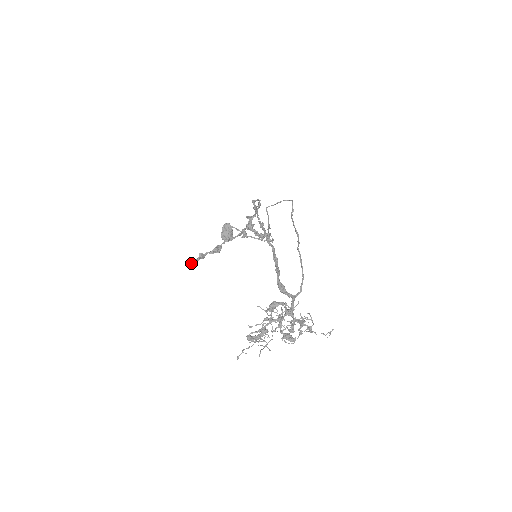
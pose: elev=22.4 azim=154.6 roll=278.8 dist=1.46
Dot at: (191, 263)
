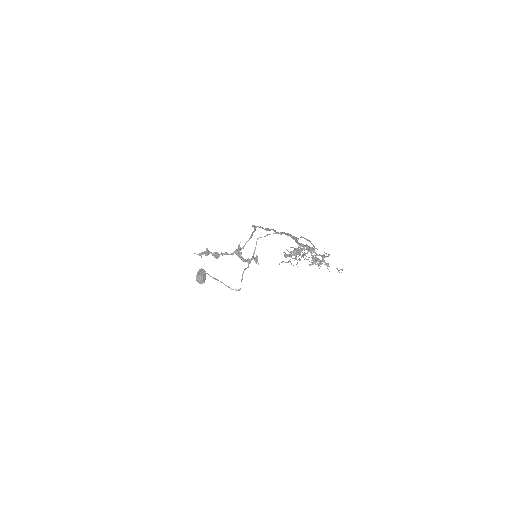
Dot at: (199, 253)
